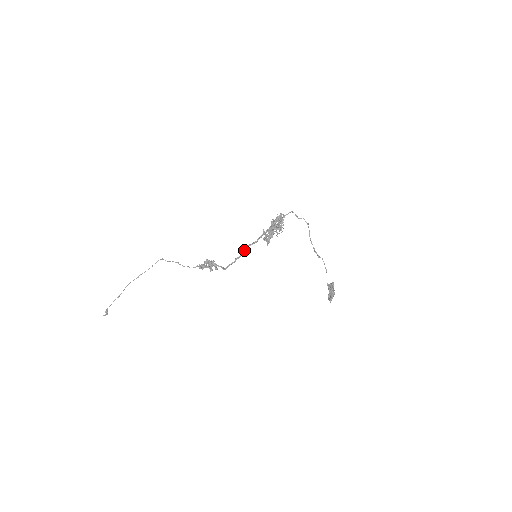
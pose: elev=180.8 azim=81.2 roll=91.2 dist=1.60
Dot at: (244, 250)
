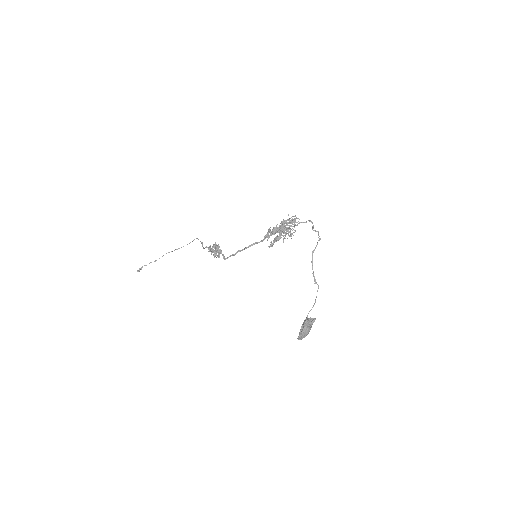
Dot at: (249, 245)
